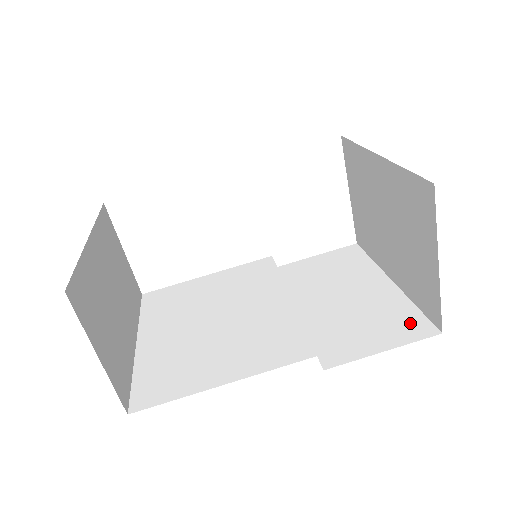
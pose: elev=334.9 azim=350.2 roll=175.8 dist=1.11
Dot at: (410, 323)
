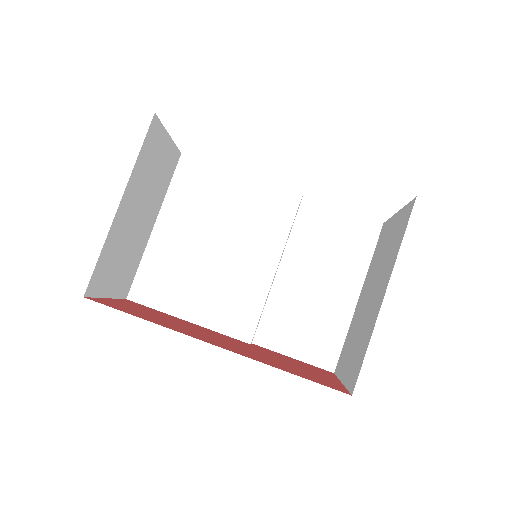
Dot at: (327, 349)
